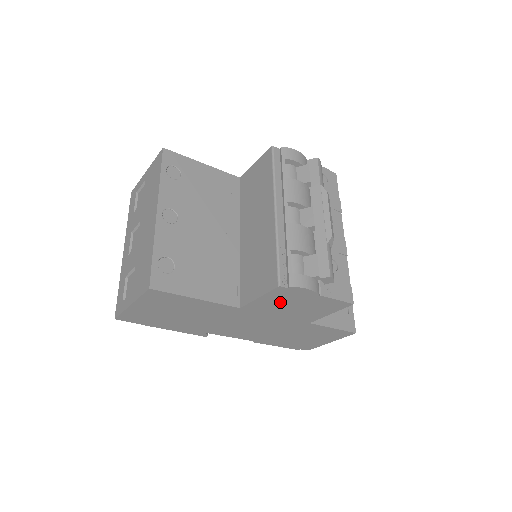
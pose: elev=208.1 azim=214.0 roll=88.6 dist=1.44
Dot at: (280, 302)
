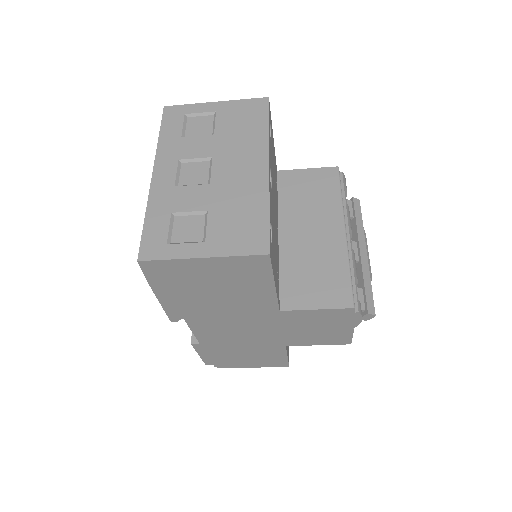
Dot at: (318, 320)
